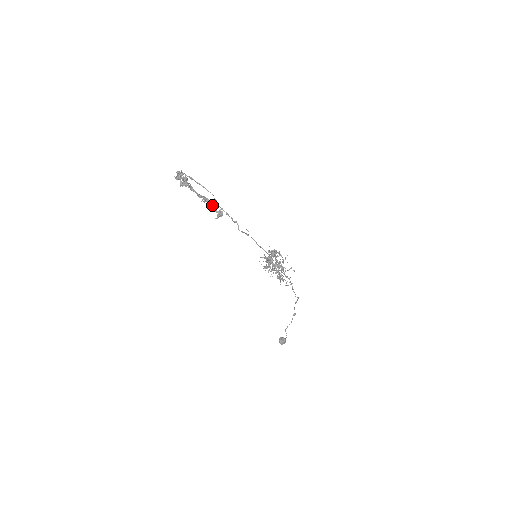
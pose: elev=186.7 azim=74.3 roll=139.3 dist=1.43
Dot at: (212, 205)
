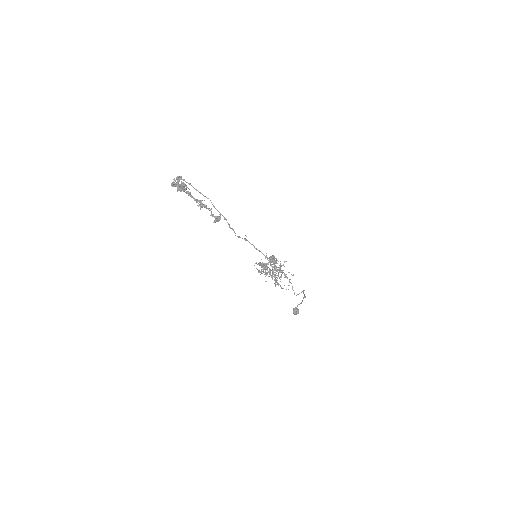
Dot at: (210, 210)
